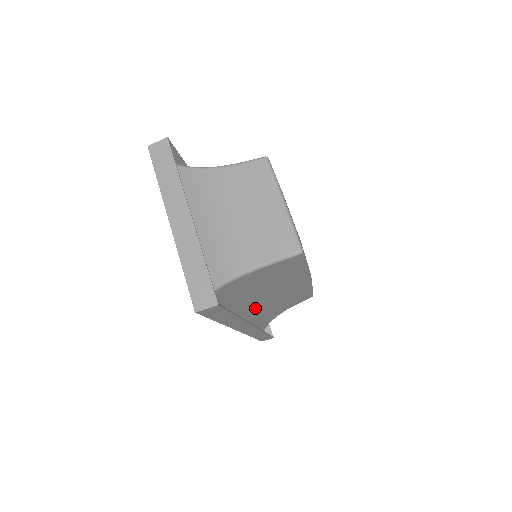
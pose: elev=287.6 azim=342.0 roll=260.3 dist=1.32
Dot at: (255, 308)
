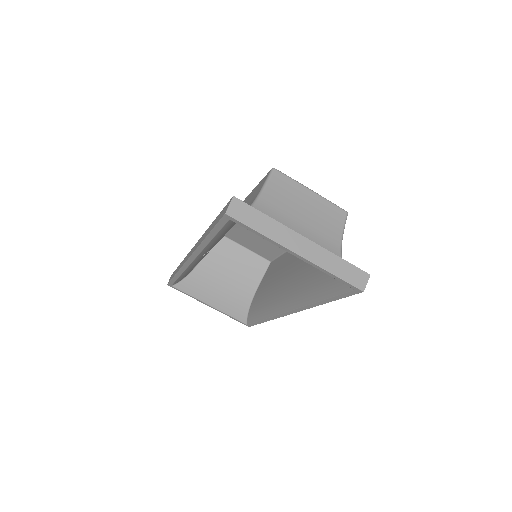
Dot at: (286, 290)
